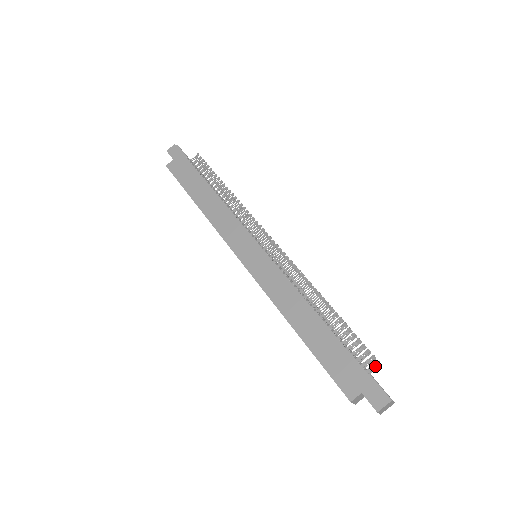
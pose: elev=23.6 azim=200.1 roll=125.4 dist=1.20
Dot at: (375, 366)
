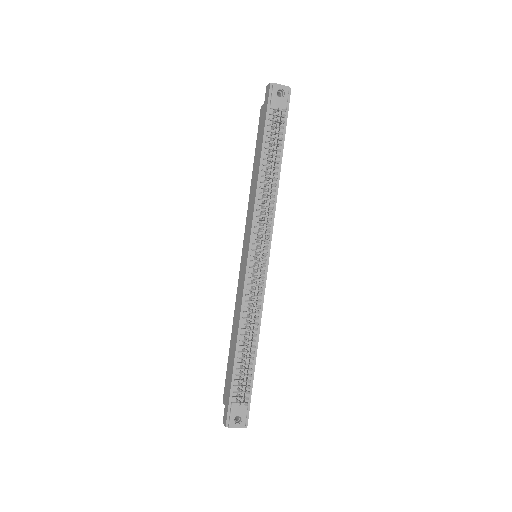
Dot at: (240, 403)
